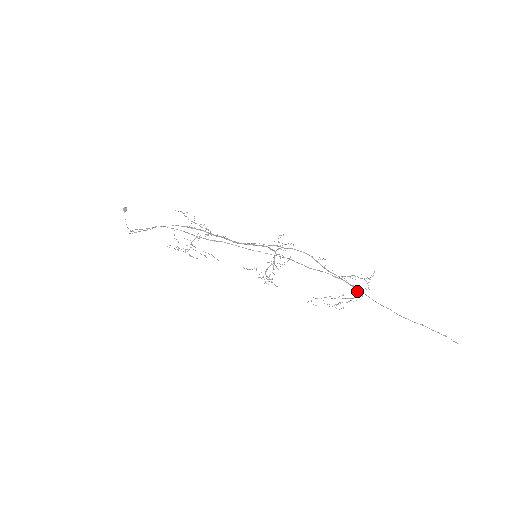
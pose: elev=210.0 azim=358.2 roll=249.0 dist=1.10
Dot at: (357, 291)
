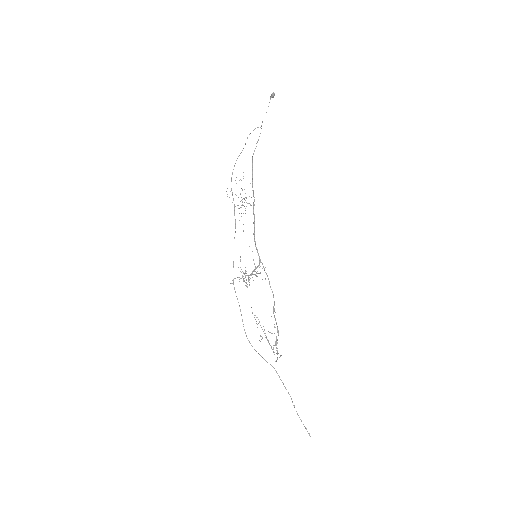
Dot at: (273, 349)
